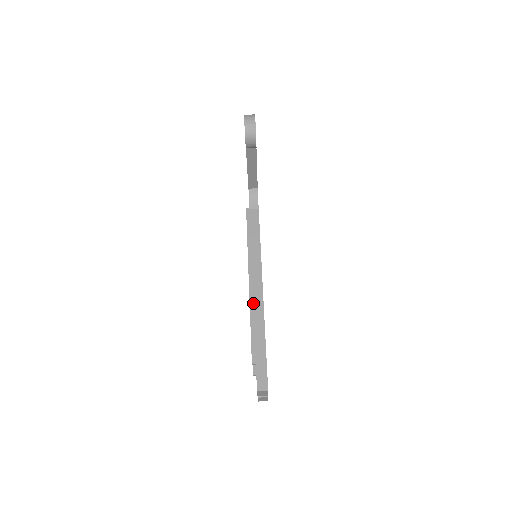
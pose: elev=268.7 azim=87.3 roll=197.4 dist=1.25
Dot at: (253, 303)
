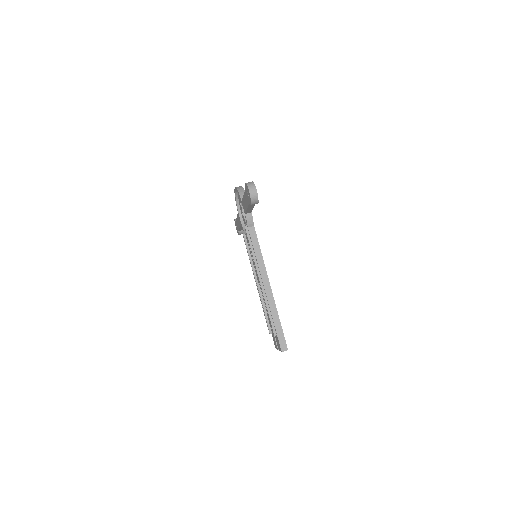
Dot at: (267, 297)
